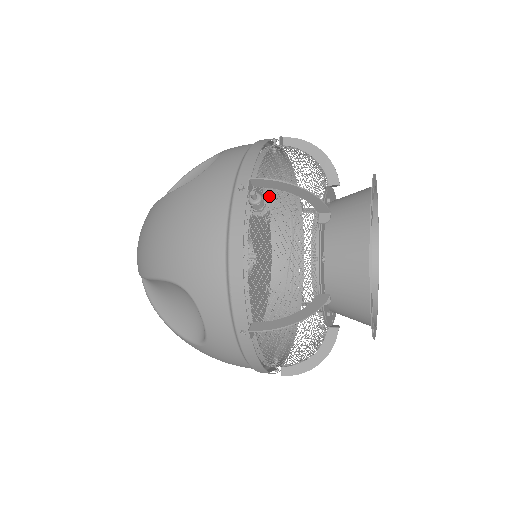
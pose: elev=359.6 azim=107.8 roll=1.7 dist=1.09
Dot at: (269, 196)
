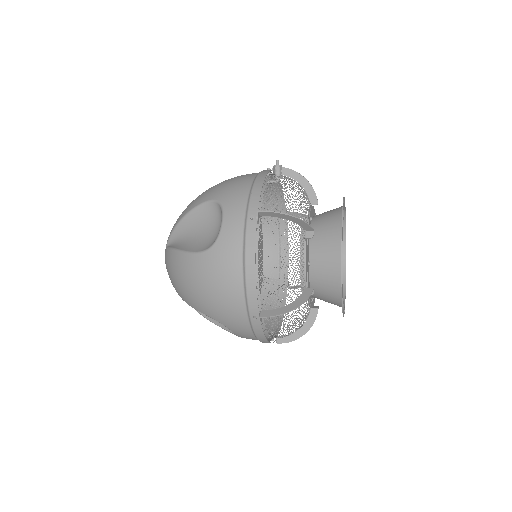
Dot at: occluded
